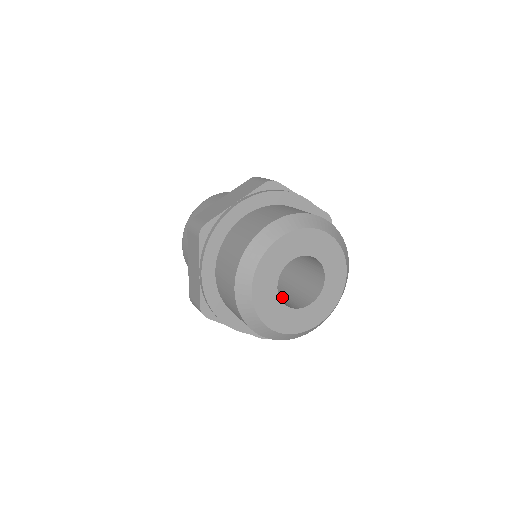
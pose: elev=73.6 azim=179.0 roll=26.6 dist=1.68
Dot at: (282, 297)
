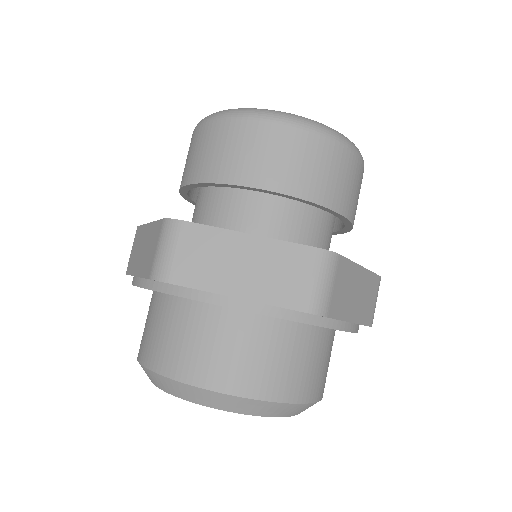
Dot at: occluded
